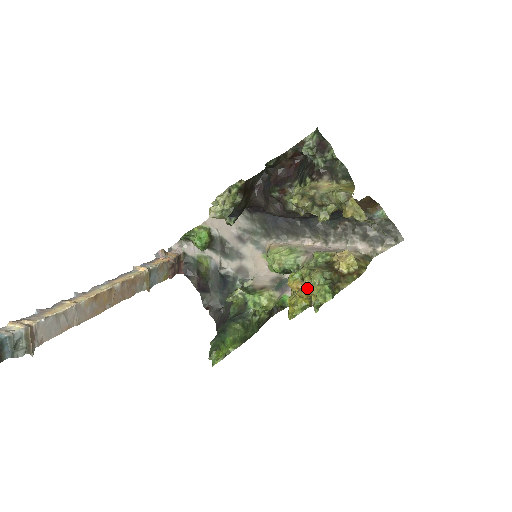
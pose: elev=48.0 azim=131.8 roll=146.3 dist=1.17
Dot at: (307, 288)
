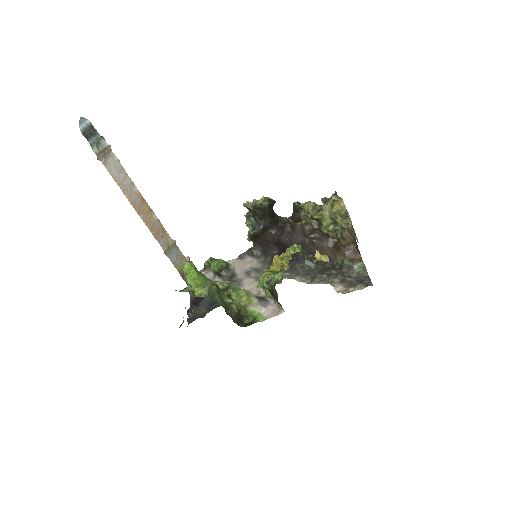
Dot at: (284, 254)
